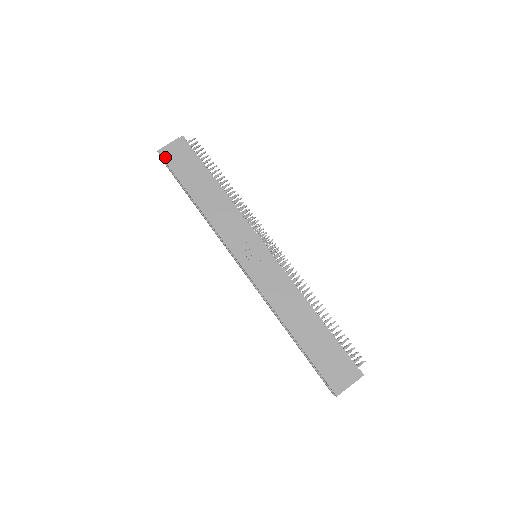
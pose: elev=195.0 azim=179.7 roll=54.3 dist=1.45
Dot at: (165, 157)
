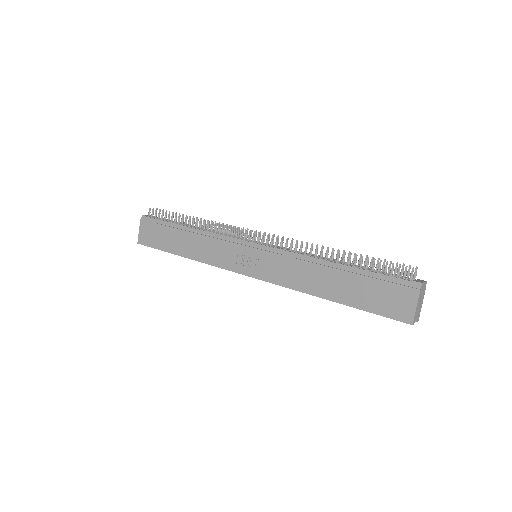
Dot at: (144, 243)
